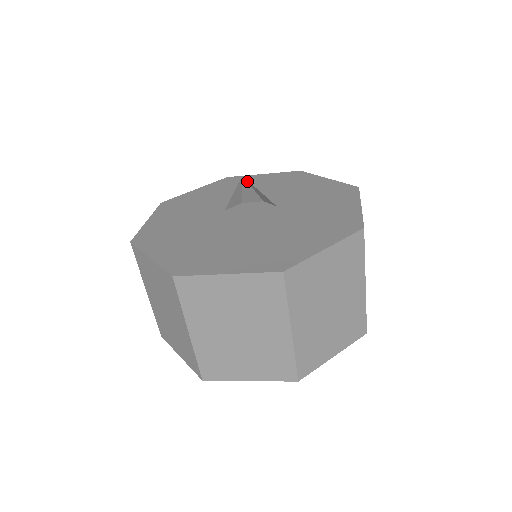
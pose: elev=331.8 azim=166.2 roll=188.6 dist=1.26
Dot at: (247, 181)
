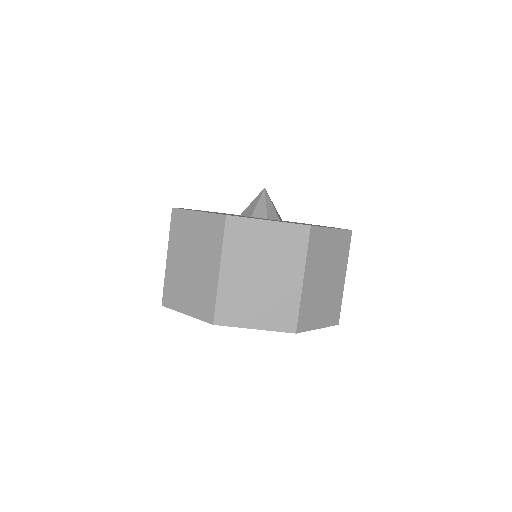
Dot at: (262, 193)
